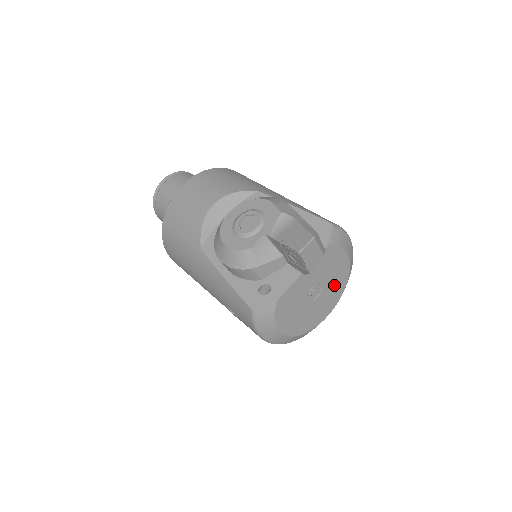
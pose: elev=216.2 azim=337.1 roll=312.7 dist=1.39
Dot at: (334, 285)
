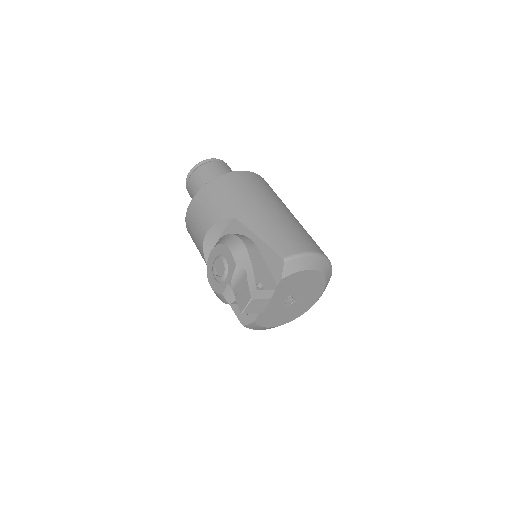
Dot at: (310, 286)
